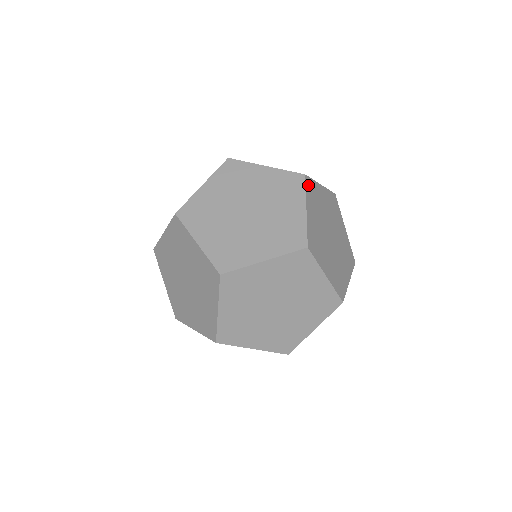
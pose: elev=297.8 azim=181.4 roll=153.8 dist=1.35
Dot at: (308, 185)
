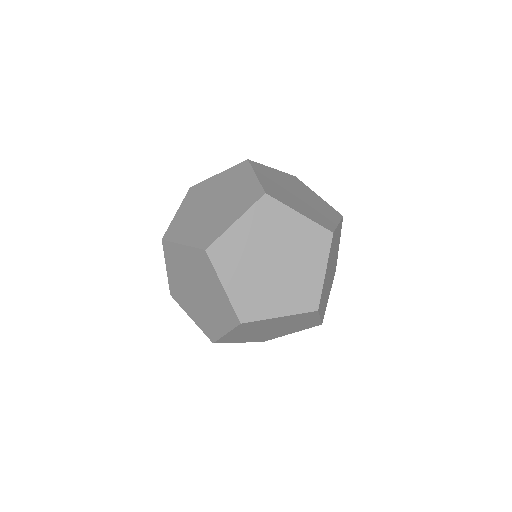
Dot at: occluded
